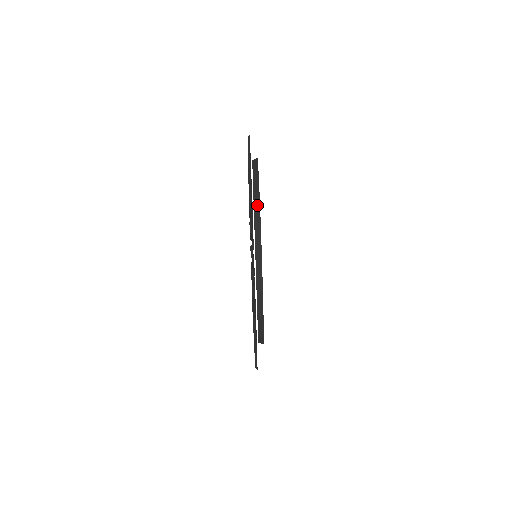
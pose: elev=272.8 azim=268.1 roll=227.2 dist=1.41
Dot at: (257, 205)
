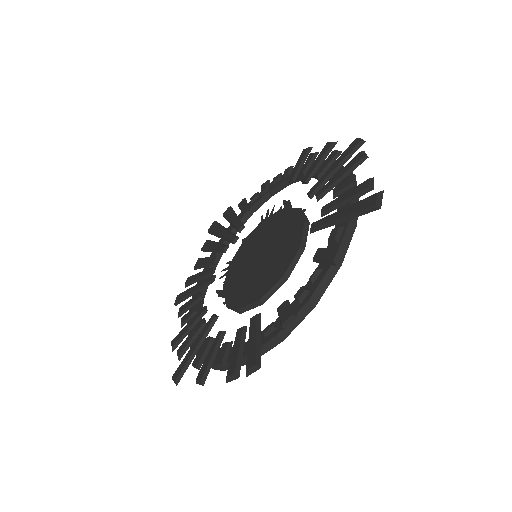
Dot at: (266, 349)
